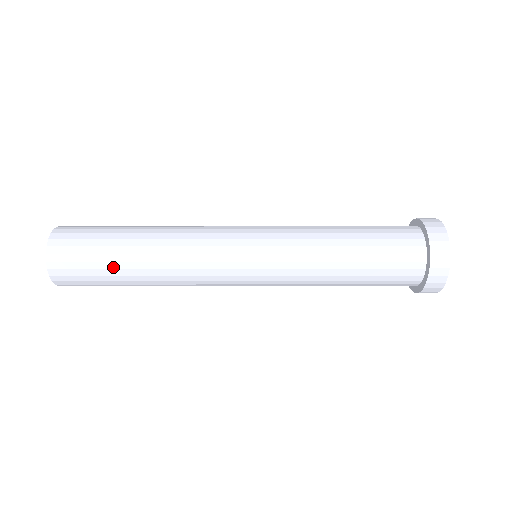
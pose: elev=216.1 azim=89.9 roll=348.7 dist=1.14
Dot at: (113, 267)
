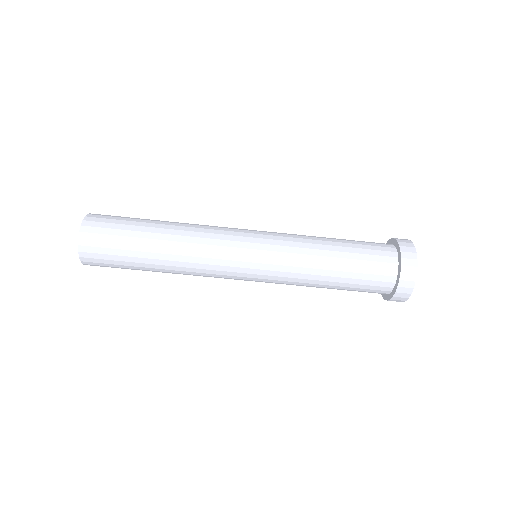
Dot at: (137, 235)
